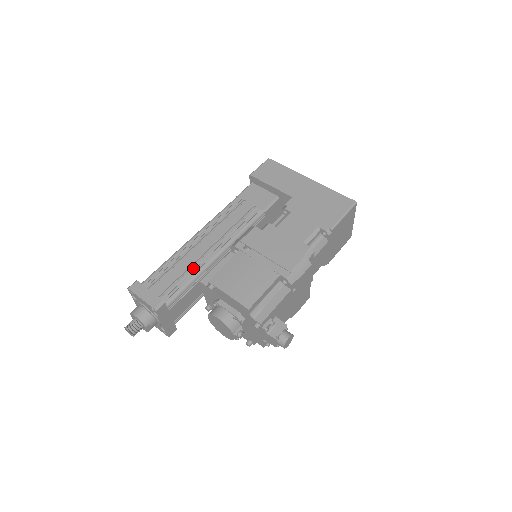
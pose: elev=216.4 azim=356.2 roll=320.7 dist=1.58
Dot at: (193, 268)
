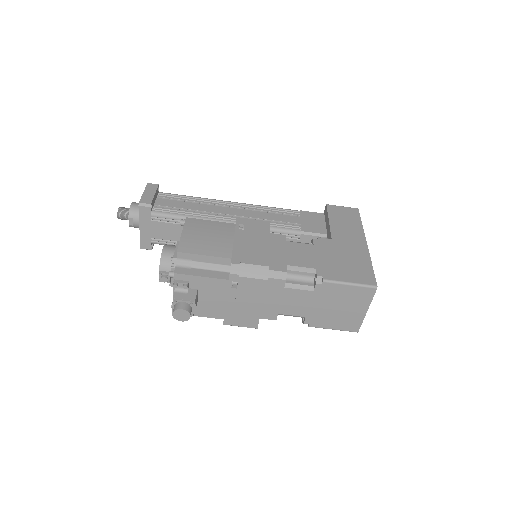
Dot at: (200, 213)
